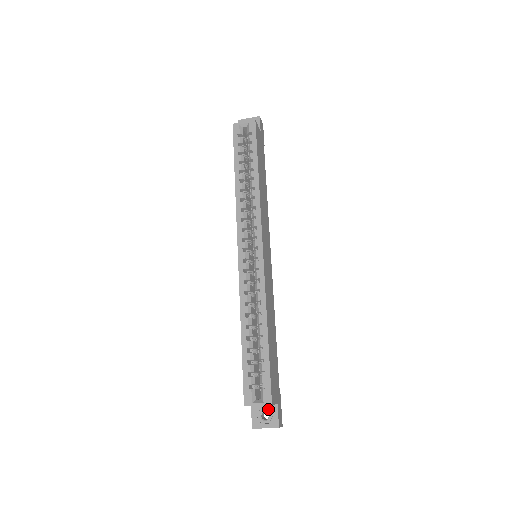
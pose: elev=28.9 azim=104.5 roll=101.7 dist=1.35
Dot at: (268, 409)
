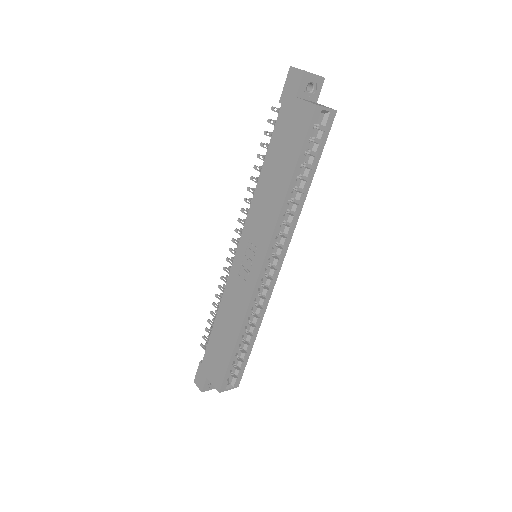
Dot at: occluded
